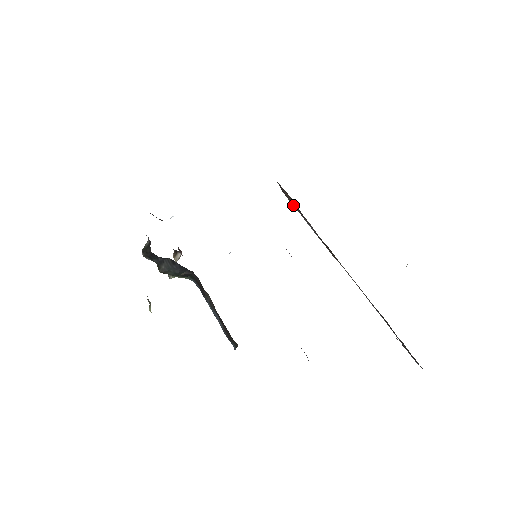
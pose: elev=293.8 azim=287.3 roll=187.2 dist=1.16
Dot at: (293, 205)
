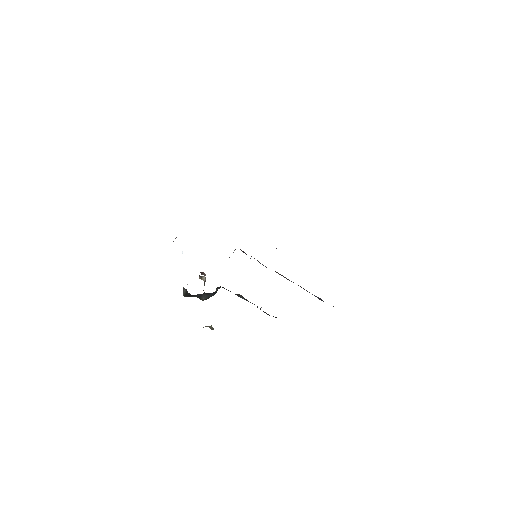
Dot at: occluded
